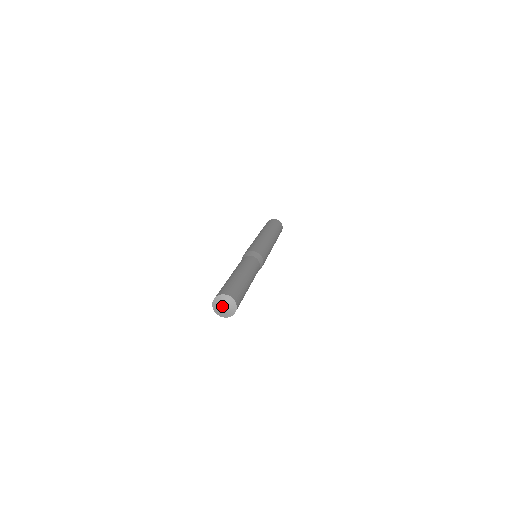
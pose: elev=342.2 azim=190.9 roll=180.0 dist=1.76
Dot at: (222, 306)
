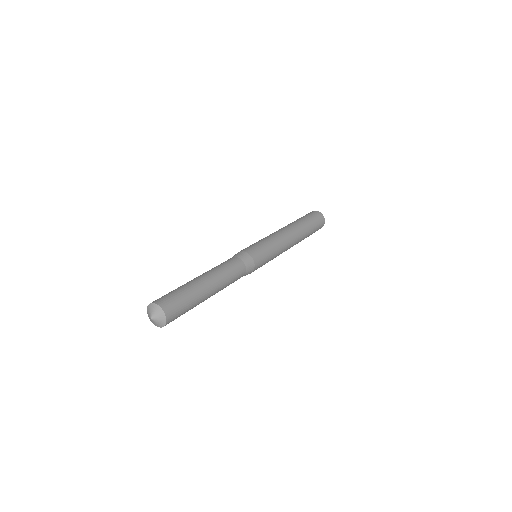
Dot at: (150, 315)
